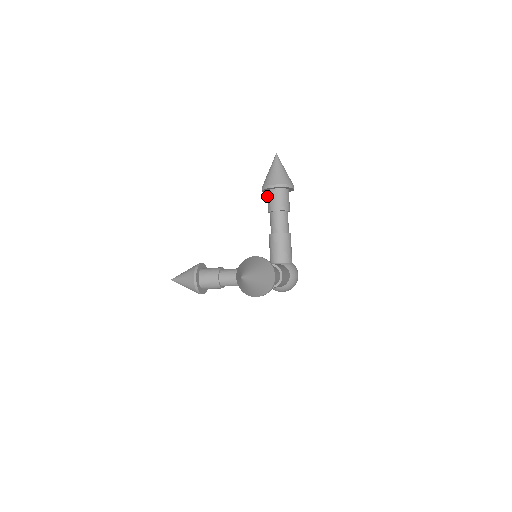
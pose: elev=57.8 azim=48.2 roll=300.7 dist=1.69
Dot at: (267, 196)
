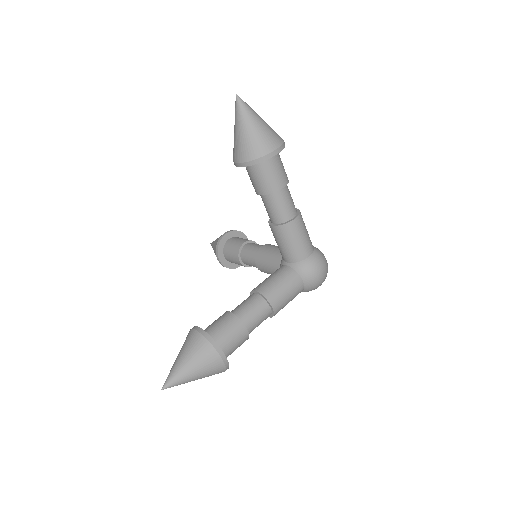
Dot at: (226, 253)
